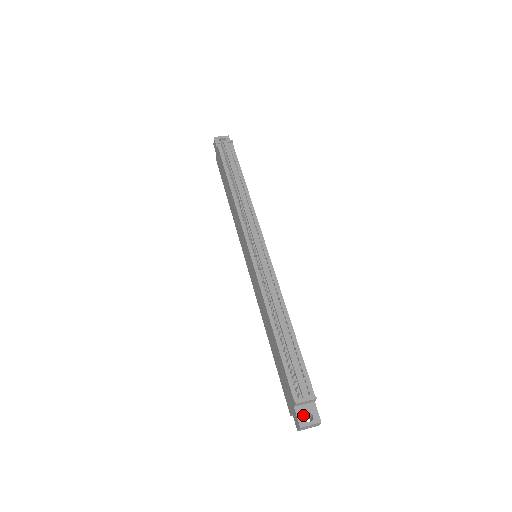
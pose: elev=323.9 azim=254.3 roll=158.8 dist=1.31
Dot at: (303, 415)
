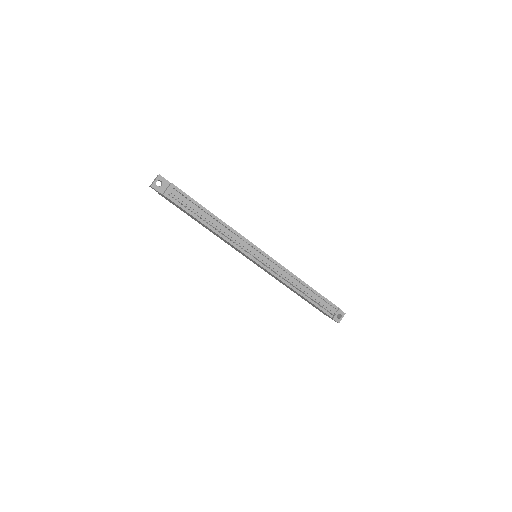
Dot at: (337, 318)
